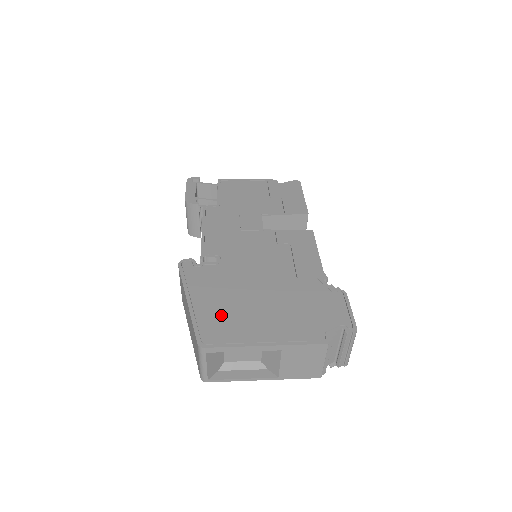
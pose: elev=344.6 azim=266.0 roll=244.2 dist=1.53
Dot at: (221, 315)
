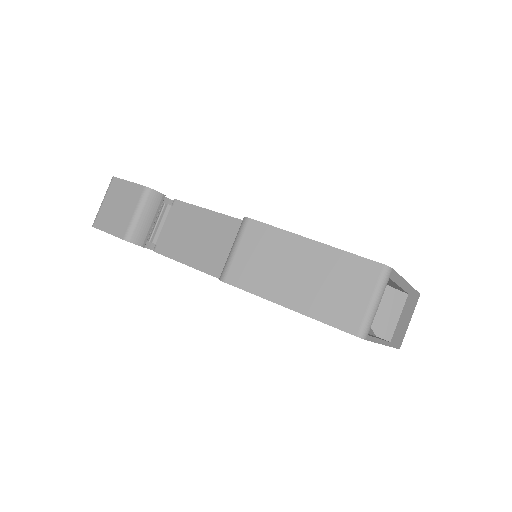
Dot at: occluded
